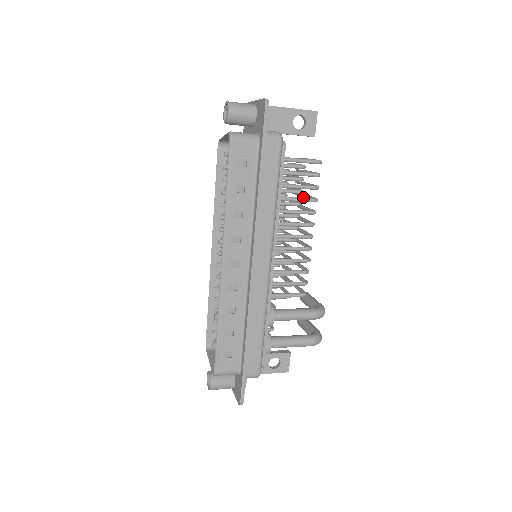
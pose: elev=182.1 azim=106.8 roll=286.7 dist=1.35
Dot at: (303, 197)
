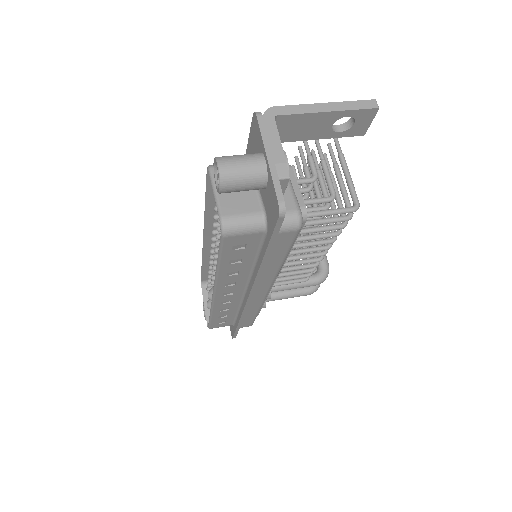
Dot at: occluded
